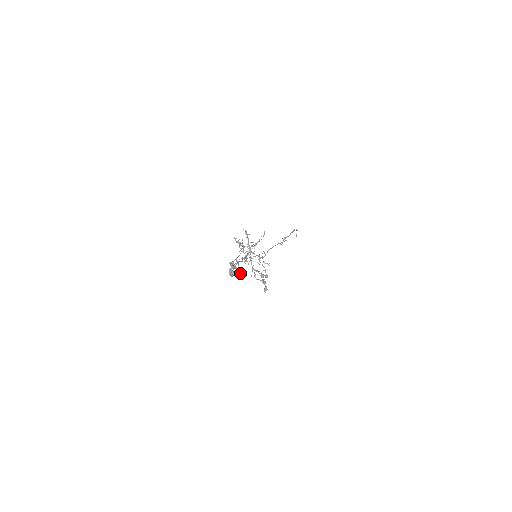
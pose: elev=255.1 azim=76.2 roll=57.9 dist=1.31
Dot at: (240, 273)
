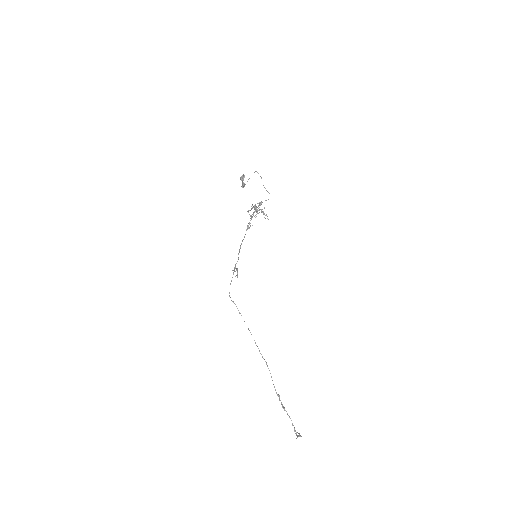
Dot at: (237, 271)
